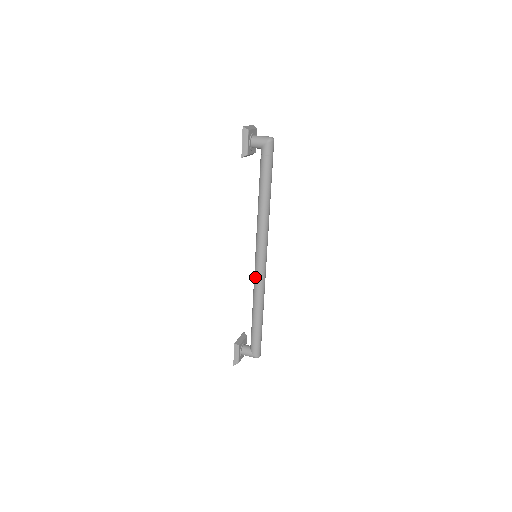
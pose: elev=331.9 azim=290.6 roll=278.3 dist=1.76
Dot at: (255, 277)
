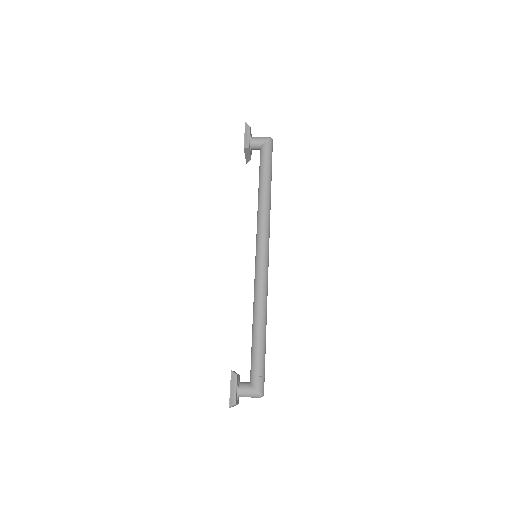
Dot at: (257, 278)
